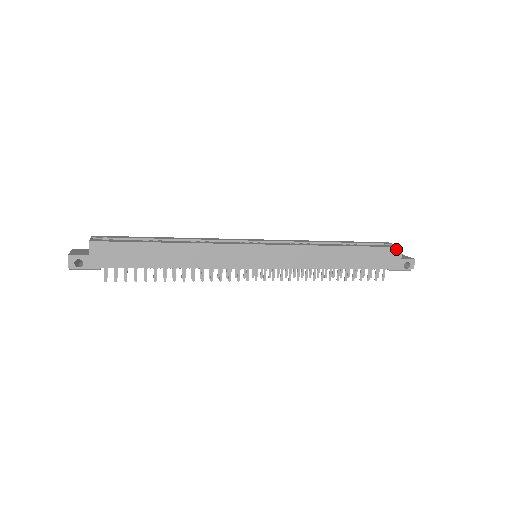
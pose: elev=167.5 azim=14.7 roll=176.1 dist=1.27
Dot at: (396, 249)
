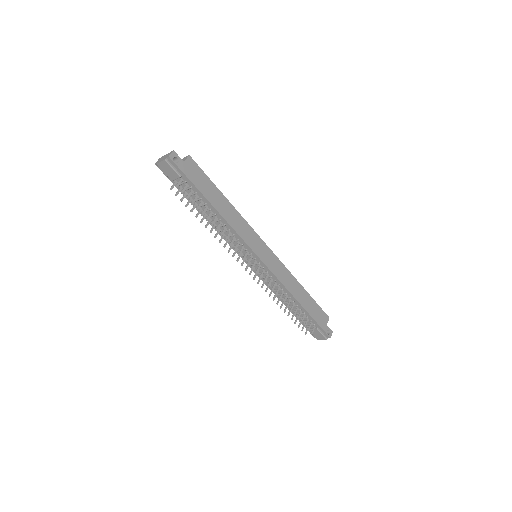
Dot at: (326, 316)
